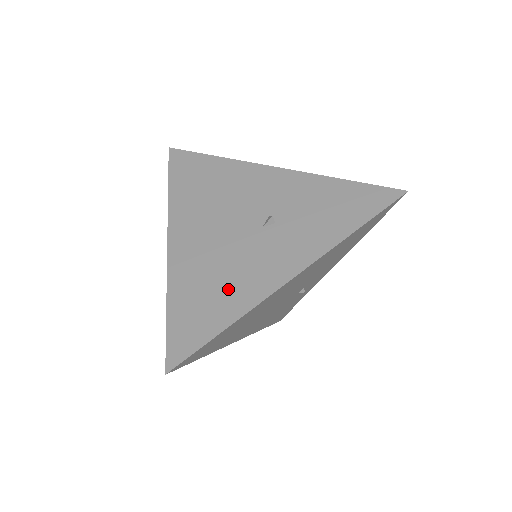
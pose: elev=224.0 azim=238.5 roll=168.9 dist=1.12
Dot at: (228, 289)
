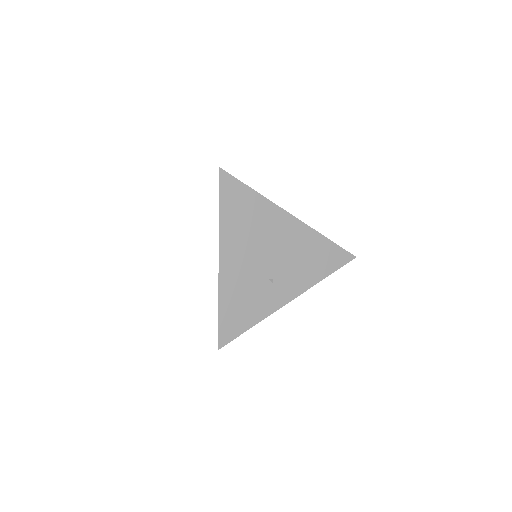
Dot at: occluded
